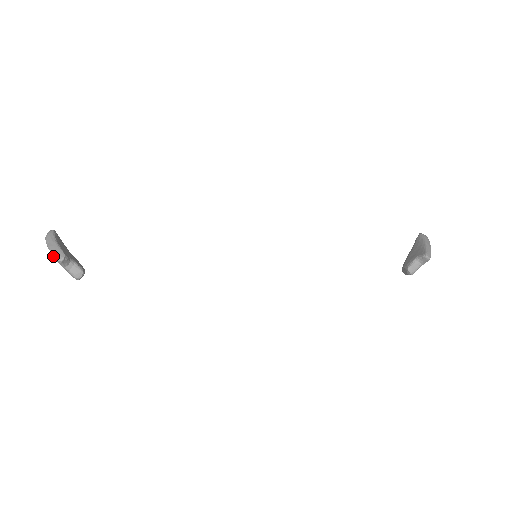
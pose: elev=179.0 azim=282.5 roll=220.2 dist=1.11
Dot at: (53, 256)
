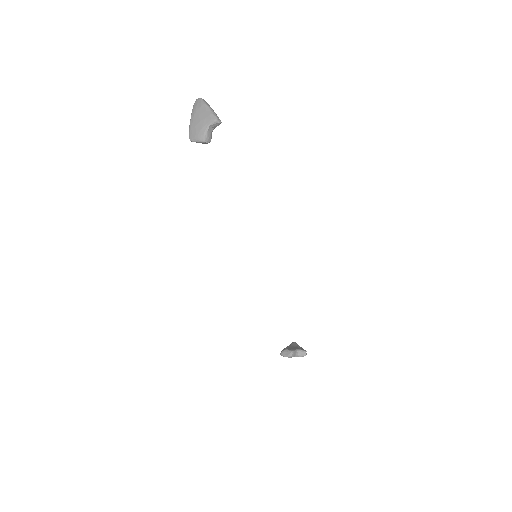
Dot at: (212, 113)
